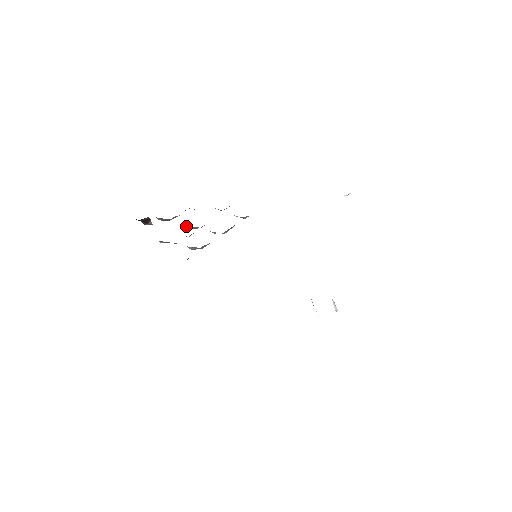
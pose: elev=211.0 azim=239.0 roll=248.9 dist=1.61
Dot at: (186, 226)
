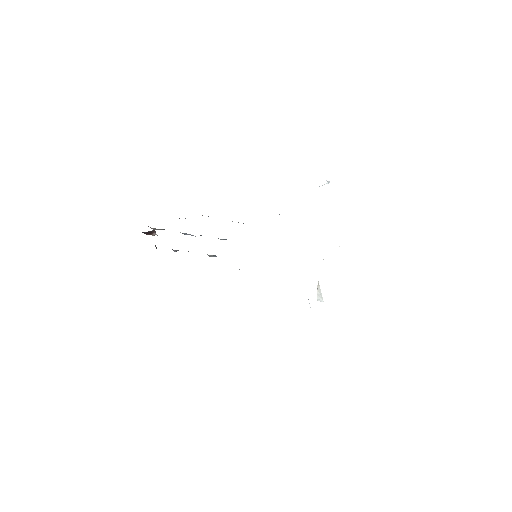
Dot at: (187, 234)
